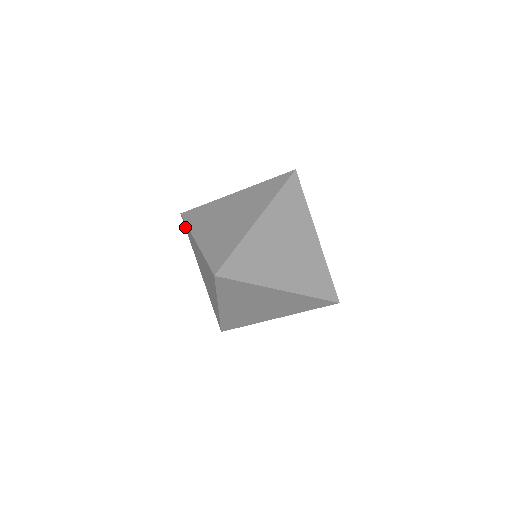
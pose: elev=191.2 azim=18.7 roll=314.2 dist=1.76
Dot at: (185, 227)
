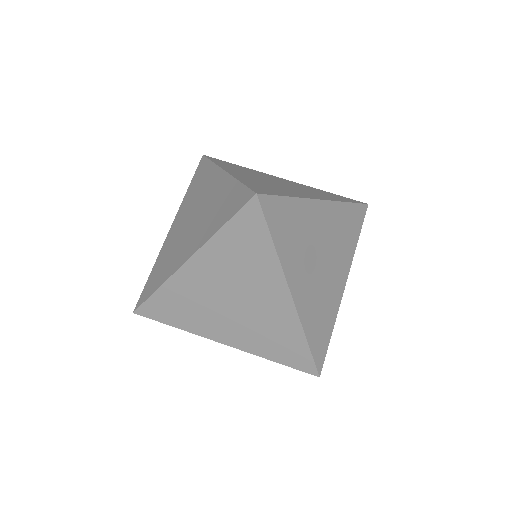
Dot at: (153, 317)
